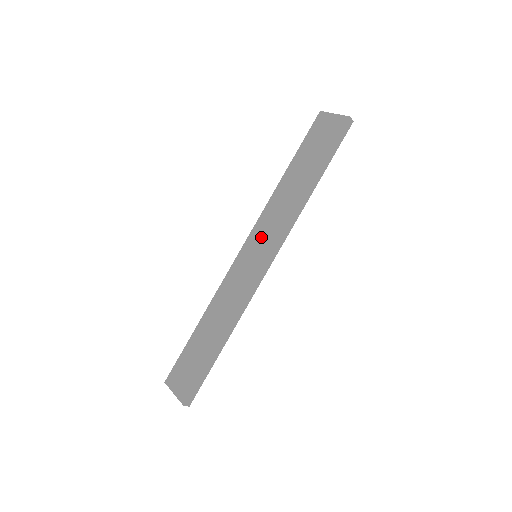
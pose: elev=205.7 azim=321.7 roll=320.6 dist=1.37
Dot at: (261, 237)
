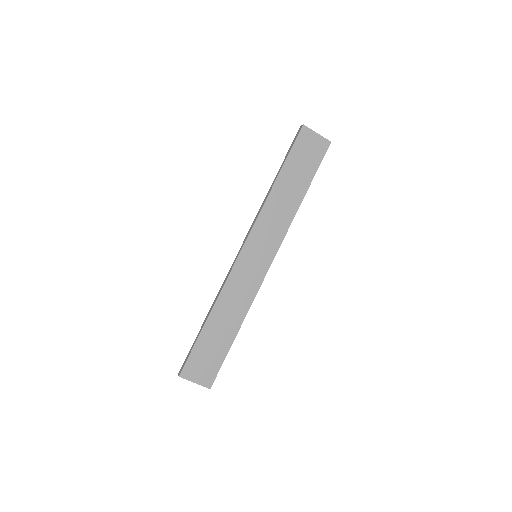
Dot at: (262, 241)
